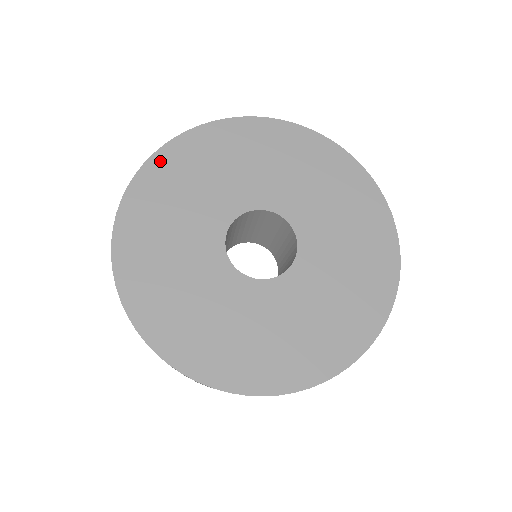
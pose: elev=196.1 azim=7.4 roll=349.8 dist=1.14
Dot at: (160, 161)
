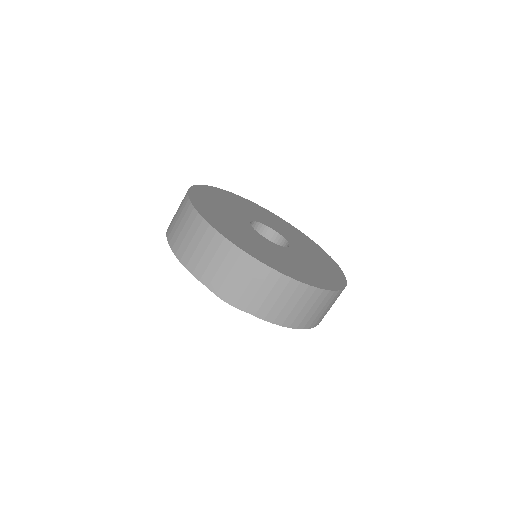
Dot at: (217, 190)
